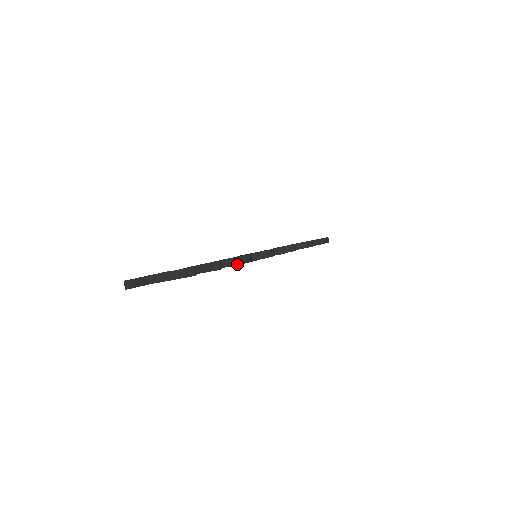
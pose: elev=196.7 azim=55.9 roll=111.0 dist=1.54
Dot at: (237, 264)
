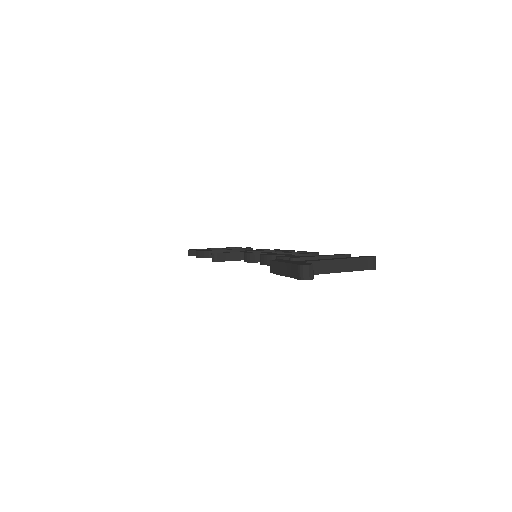
Dot at: occluded
